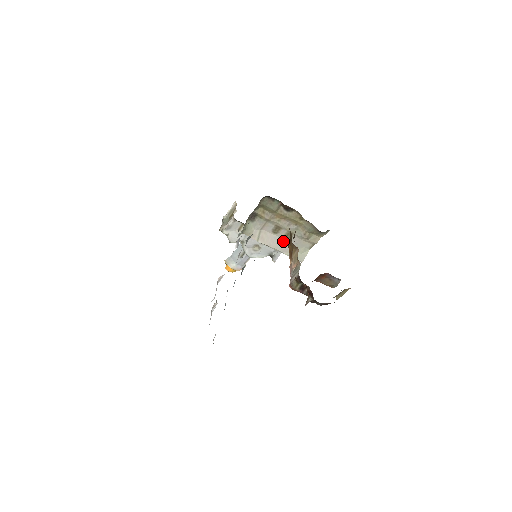
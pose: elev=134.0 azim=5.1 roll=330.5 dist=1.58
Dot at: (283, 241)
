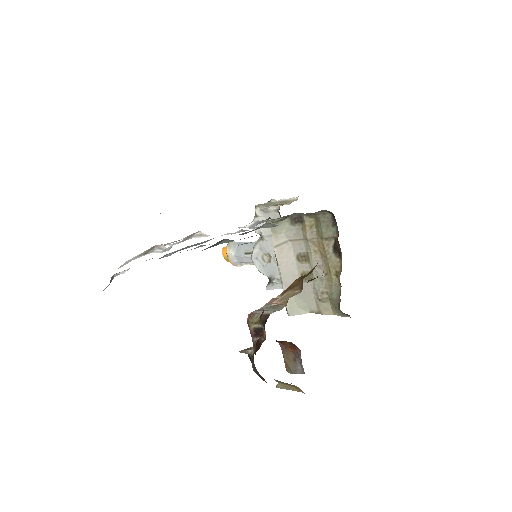
Dot at: (296, 275)
